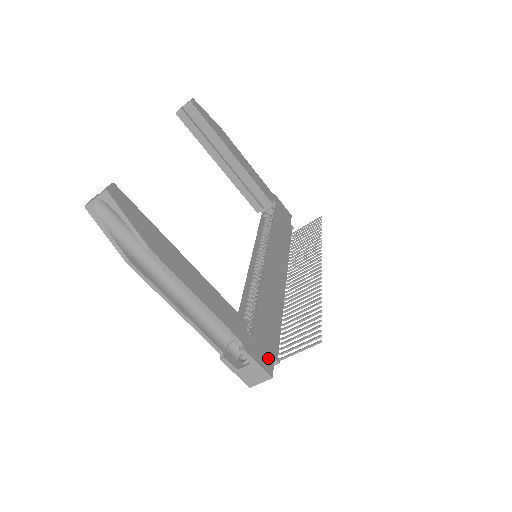
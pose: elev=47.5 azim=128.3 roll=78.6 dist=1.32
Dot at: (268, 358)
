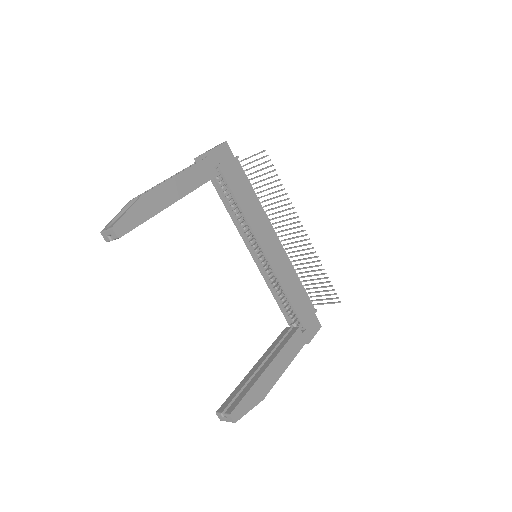
Dot at: (314, 321)
